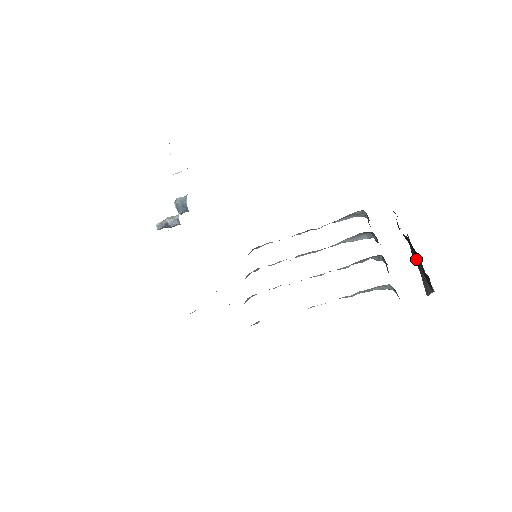
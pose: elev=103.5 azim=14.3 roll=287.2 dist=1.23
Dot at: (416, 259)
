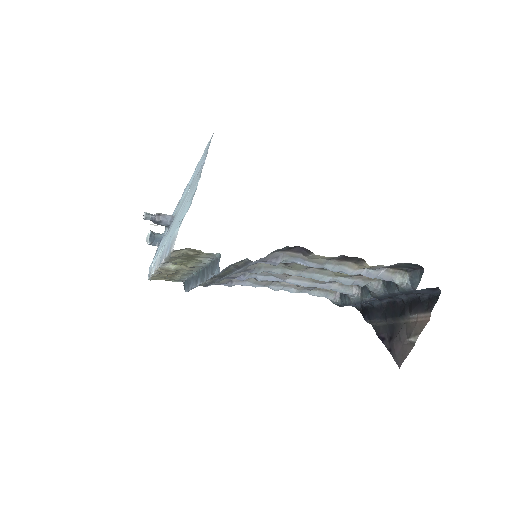
Dot at: (388, 332)
